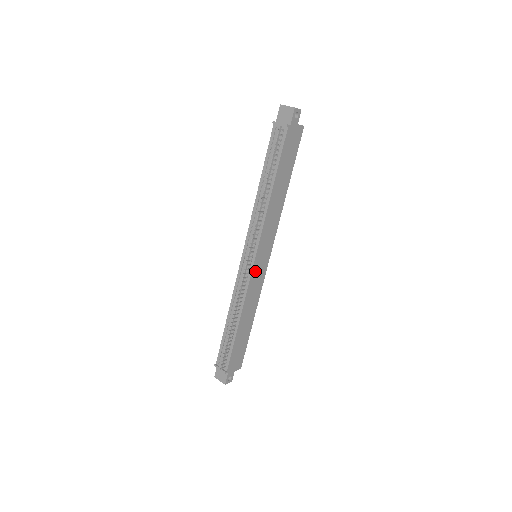
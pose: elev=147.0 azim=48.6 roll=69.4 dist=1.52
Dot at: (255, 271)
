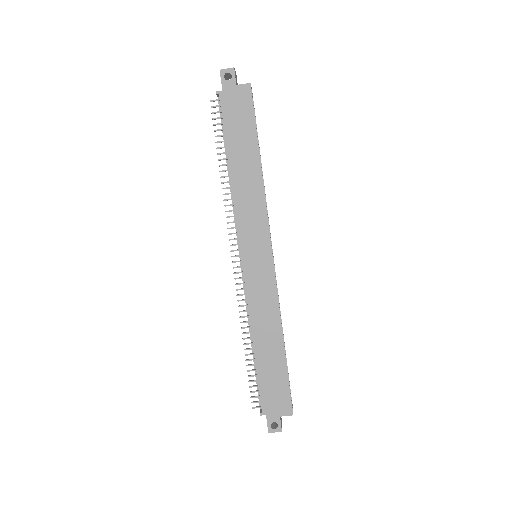
Dot at: (251, 274)
